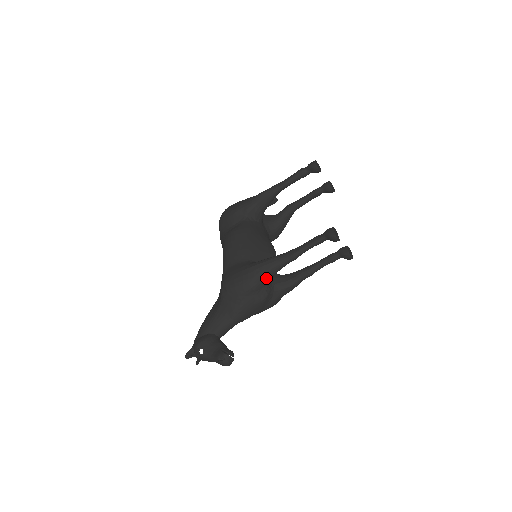
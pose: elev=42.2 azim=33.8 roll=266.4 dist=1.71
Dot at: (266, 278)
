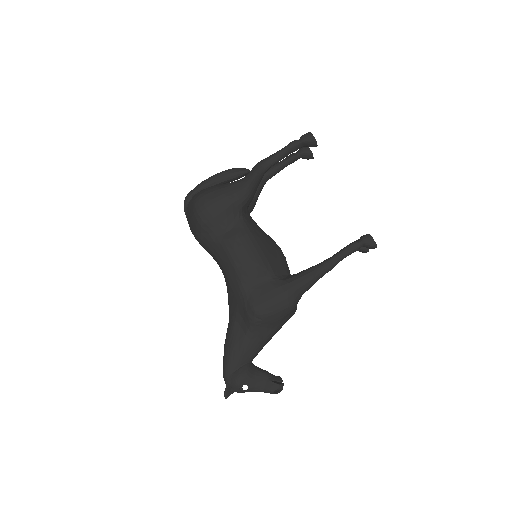
Dot at: occluded
